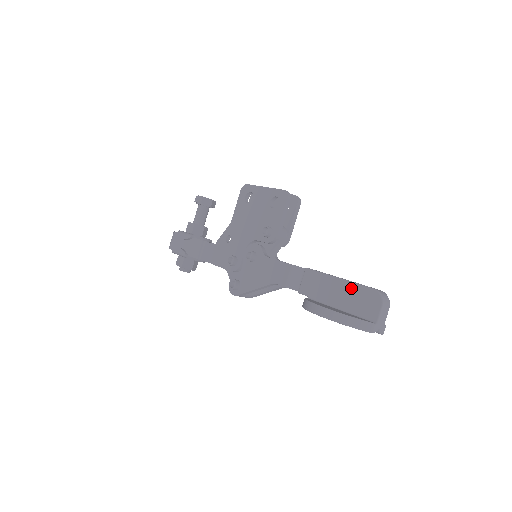
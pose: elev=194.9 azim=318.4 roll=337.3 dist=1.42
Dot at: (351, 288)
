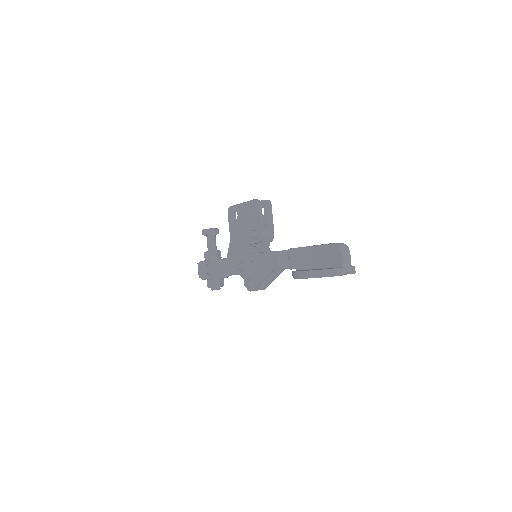
Dot at: (319, 250)
